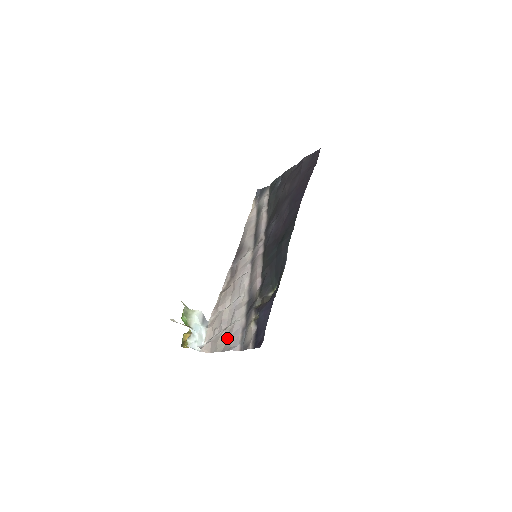
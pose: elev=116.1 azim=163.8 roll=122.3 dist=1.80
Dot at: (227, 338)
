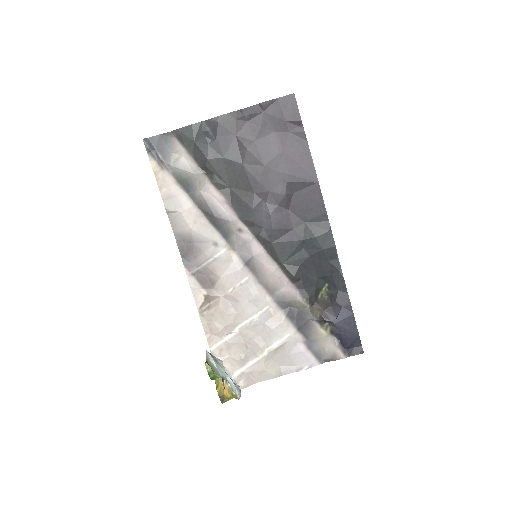
Dot at: (280, 359)
